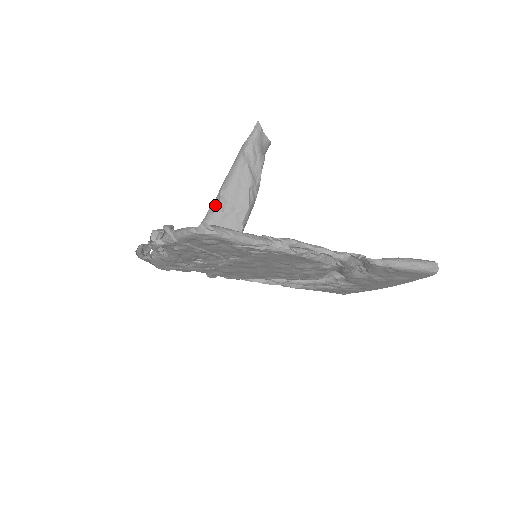
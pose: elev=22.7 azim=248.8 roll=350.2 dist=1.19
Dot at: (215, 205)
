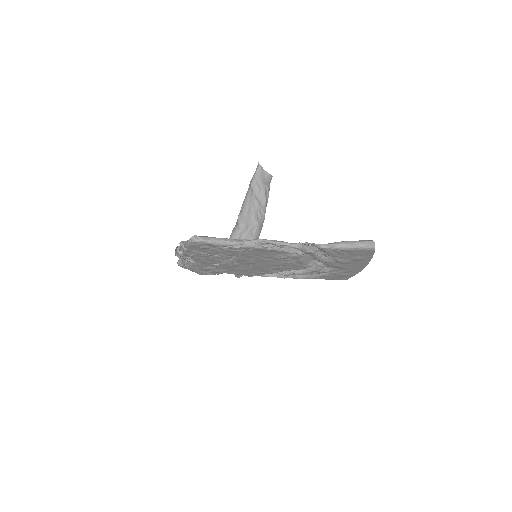
Dot at: (236, 226)
